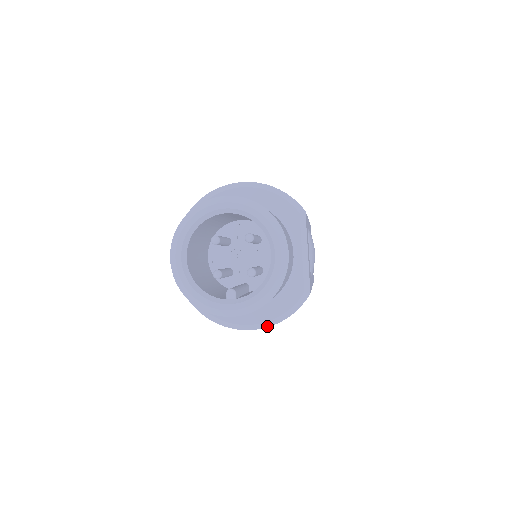
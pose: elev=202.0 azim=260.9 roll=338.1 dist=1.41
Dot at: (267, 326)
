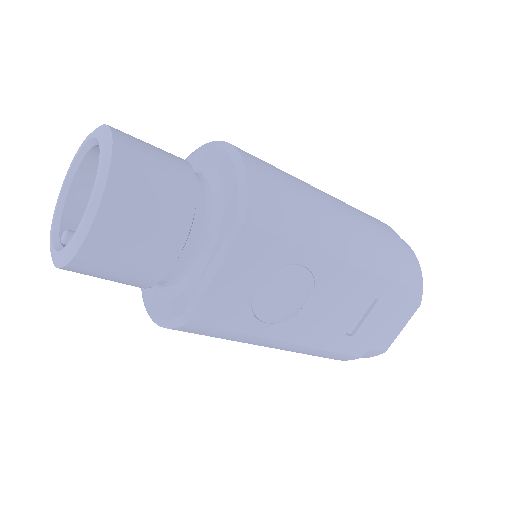
Dot at: (152, 318)
